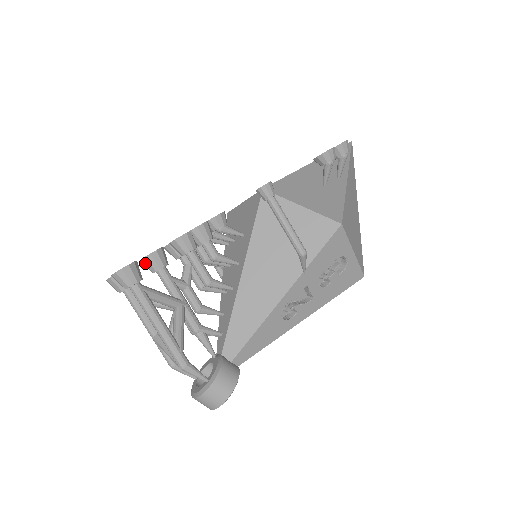
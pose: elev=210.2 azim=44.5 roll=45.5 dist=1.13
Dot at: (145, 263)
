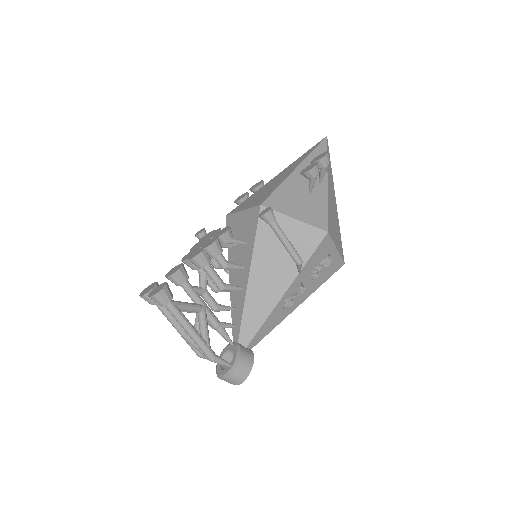
Dot at: (171, 279)
